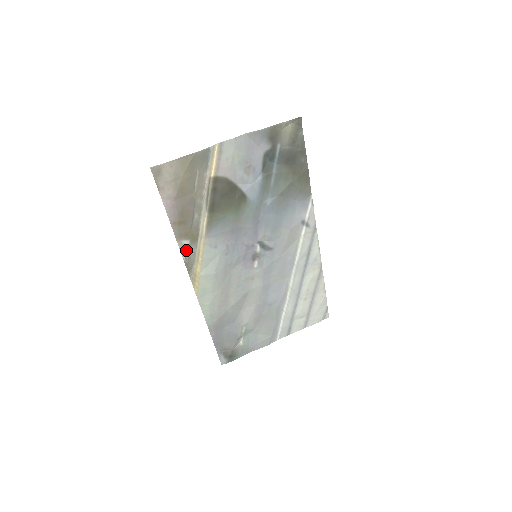
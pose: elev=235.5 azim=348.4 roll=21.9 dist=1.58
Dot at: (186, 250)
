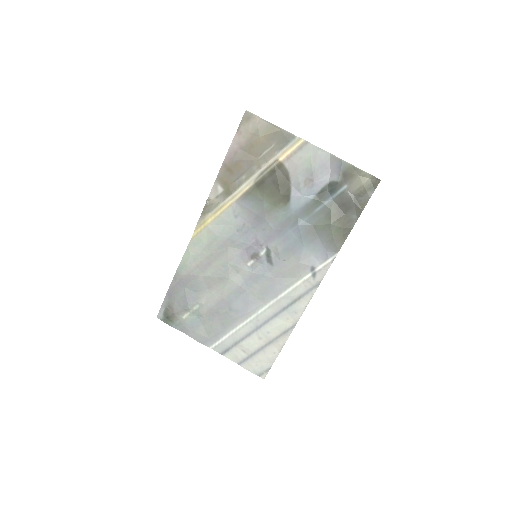
Dot at: (215, 195)
